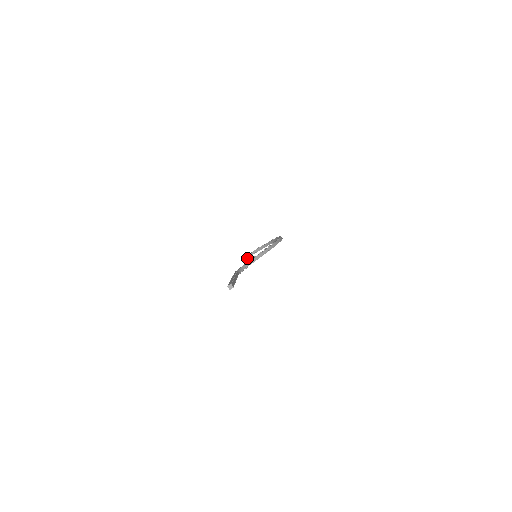
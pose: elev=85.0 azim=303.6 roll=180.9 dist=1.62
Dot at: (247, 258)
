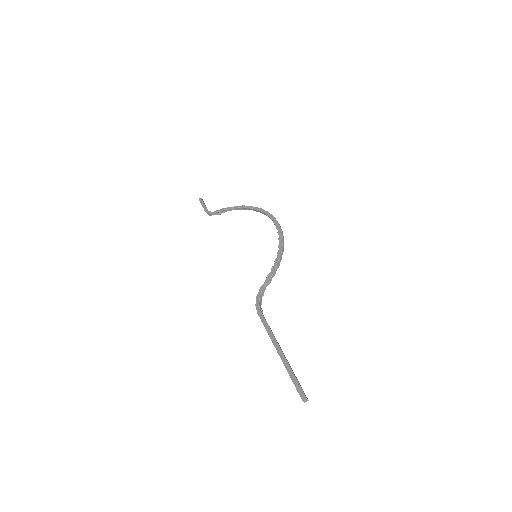
Dot at: (214, 214)
